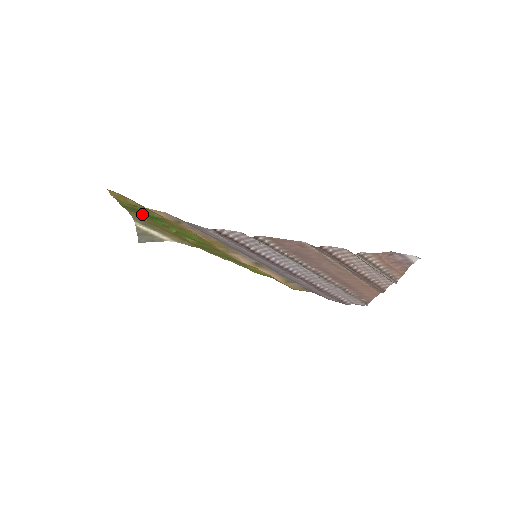
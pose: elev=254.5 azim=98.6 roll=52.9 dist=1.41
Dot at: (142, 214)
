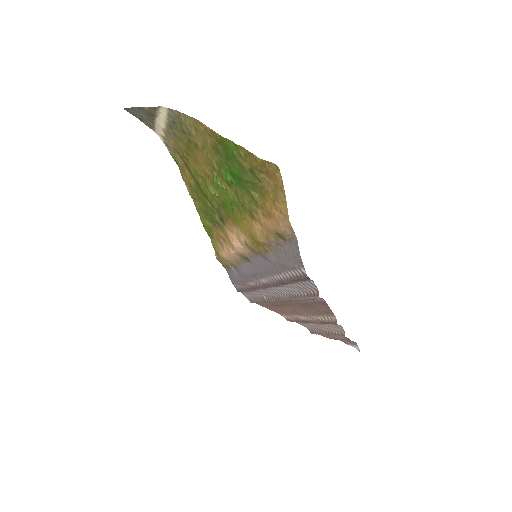
Dot at: (223, 156)
